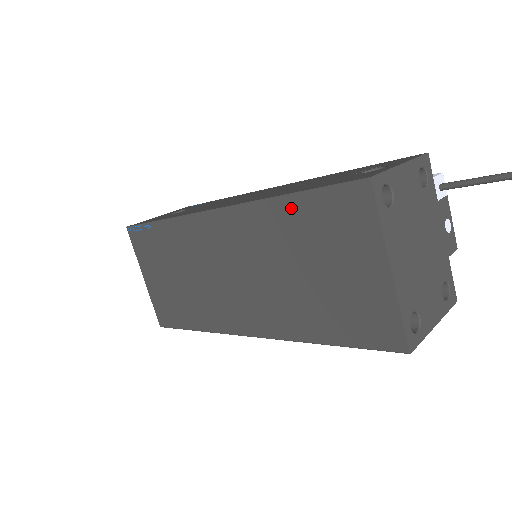
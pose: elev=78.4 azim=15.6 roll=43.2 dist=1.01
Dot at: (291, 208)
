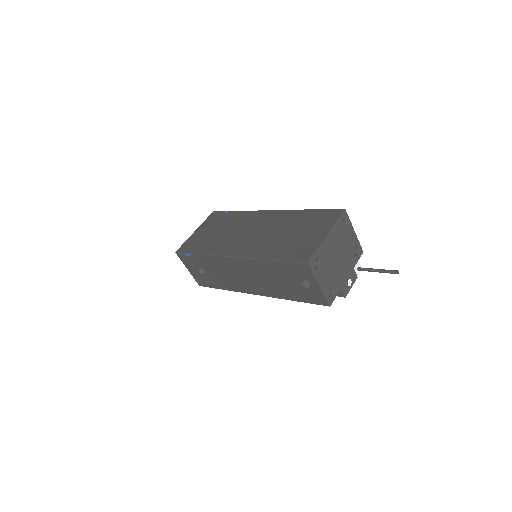
Dot at: (306, 213)
